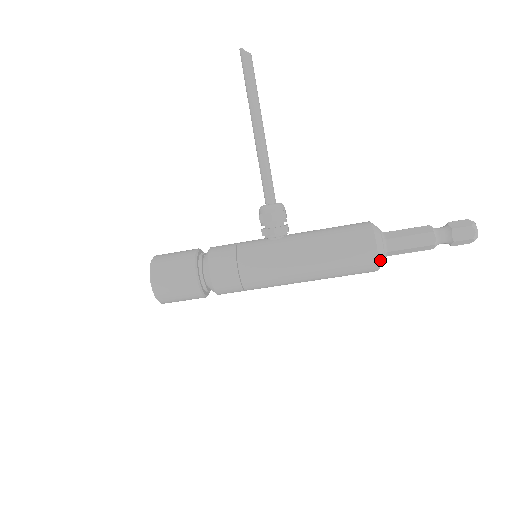
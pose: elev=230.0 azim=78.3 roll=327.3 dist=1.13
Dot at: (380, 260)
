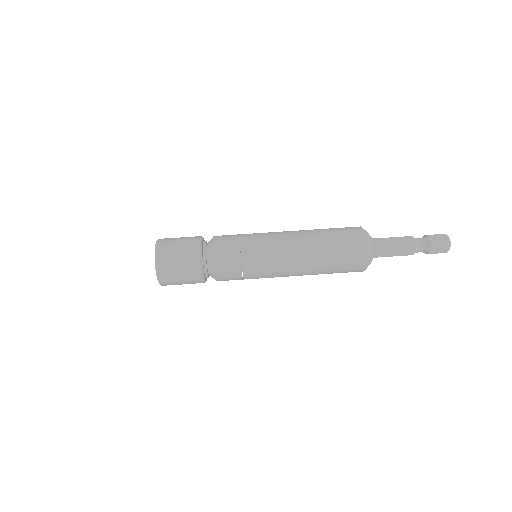
Dot at: (365, 231)
